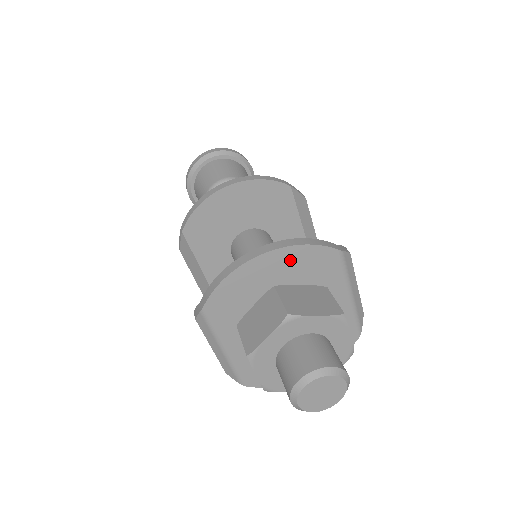
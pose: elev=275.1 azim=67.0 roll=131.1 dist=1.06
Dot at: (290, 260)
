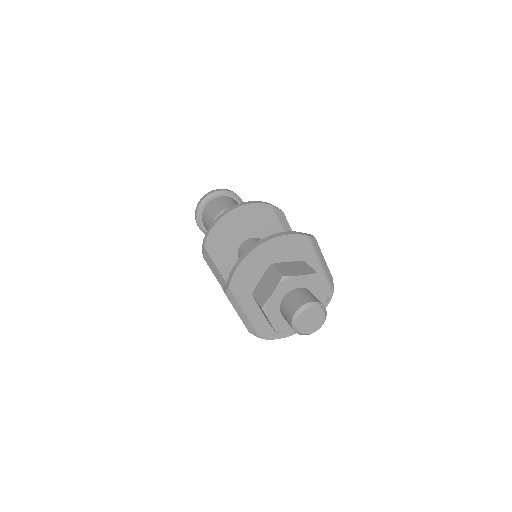
Dot at: (279, 246)
